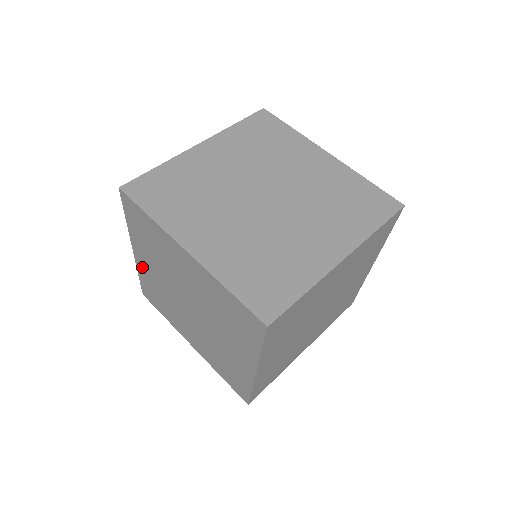
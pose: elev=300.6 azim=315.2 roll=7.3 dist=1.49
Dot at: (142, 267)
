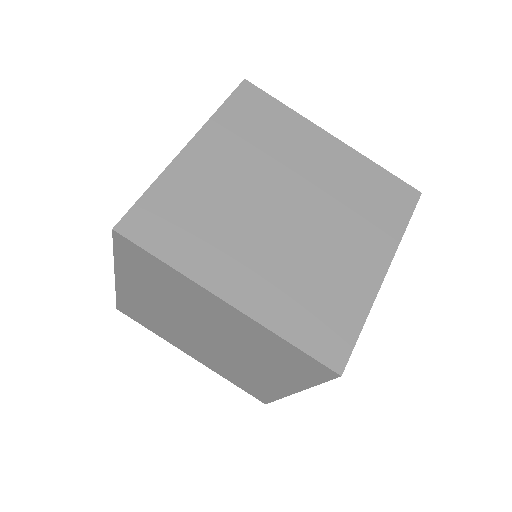
Dot at: (127, 293)
